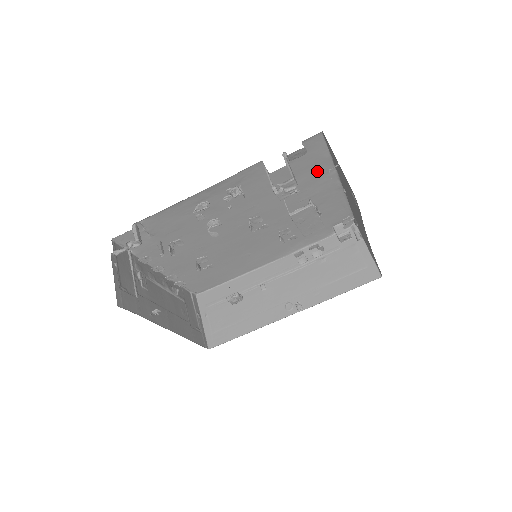
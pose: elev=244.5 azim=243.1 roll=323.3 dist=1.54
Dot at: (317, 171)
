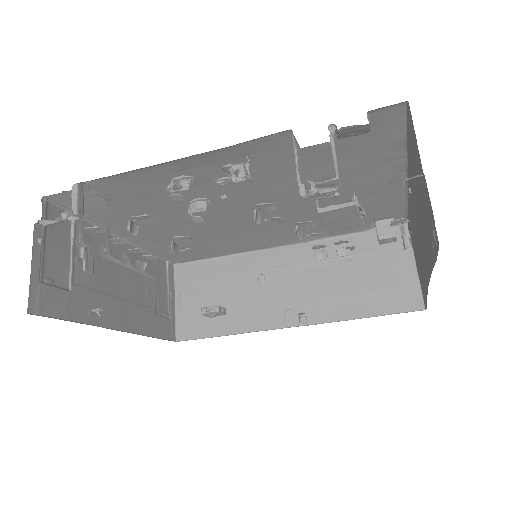
Dot at: (377, 155)
